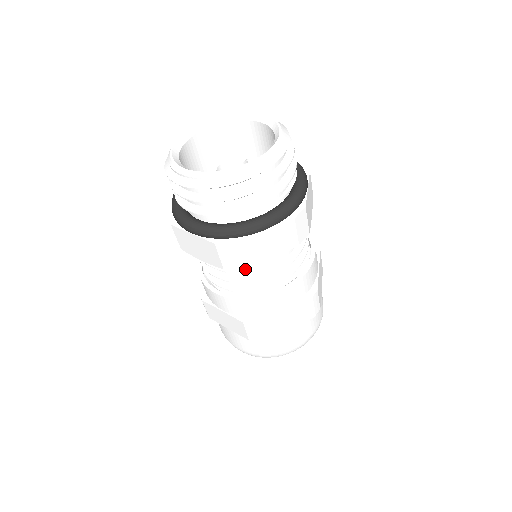
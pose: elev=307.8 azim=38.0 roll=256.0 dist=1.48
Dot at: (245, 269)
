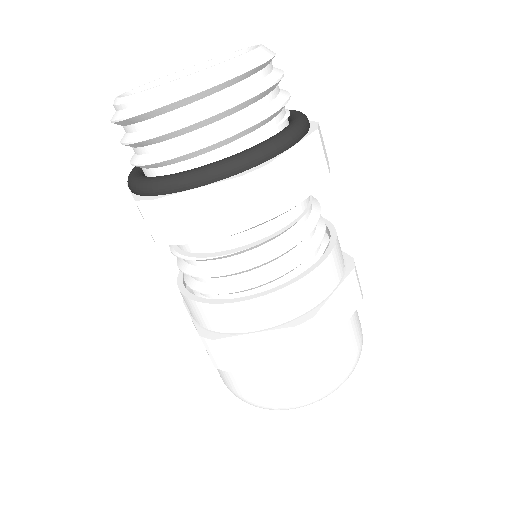
Dot at: (275, 234)
